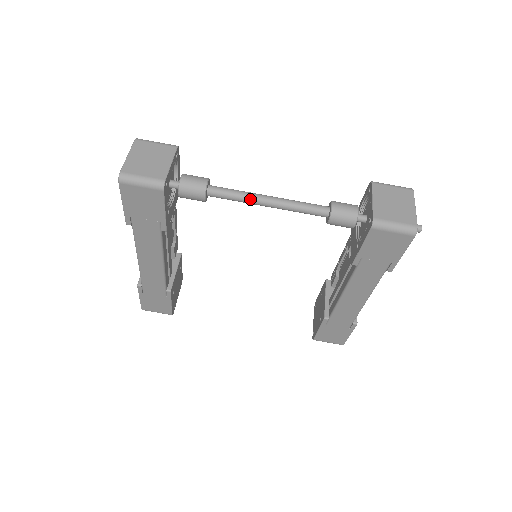
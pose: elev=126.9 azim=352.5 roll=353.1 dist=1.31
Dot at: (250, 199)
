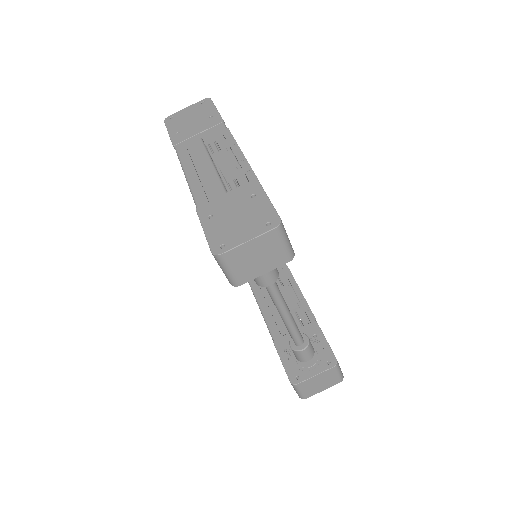
Dot at: (277, 307)
